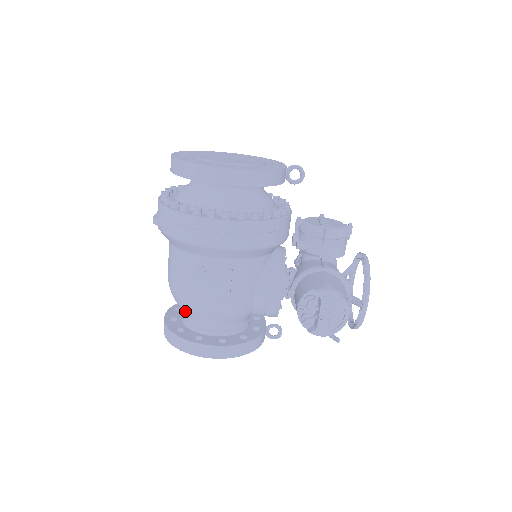
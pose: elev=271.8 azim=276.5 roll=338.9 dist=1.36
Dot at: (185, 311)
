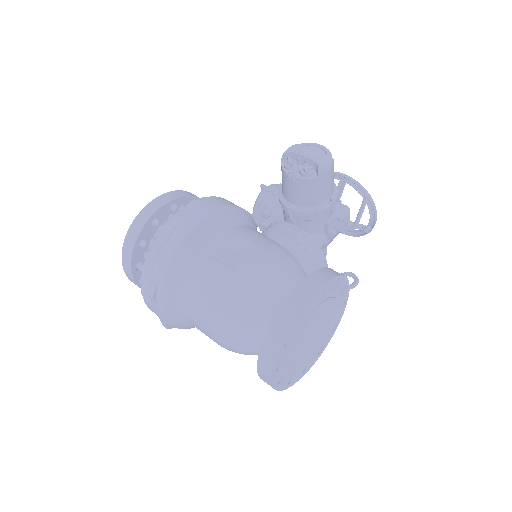
Dot at: (254, 315)
